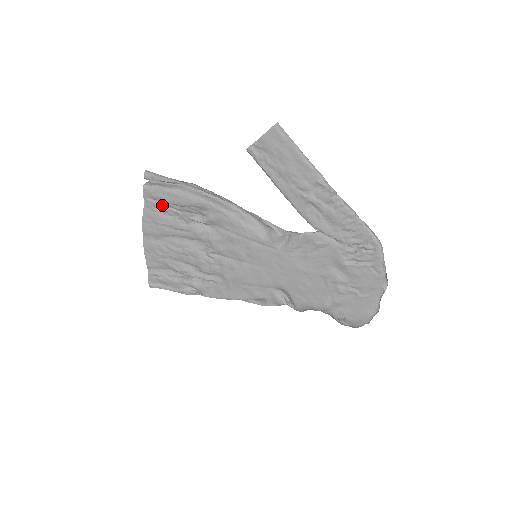
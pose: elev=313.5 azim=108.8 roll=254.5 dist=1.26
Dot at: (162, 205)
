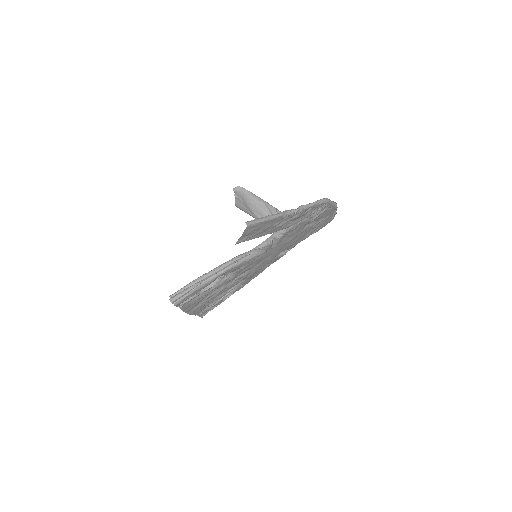
Dot at: (192, 298)
